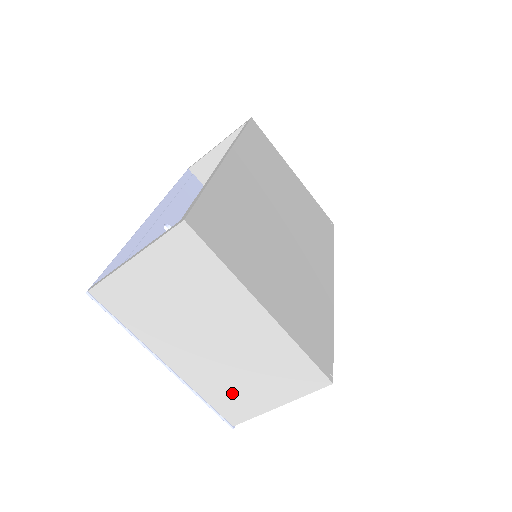
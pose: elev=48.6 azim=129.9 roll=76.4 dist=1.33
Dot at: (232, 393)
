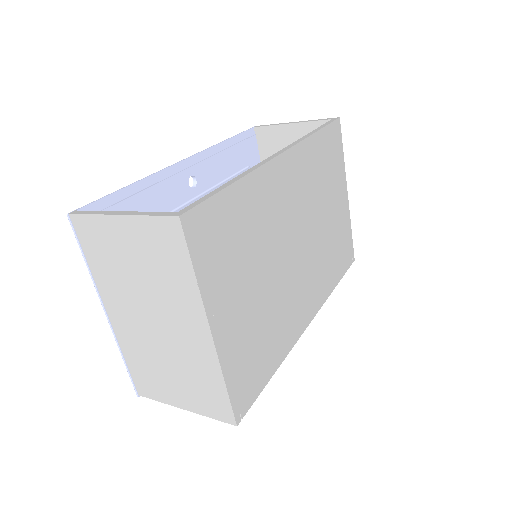
Dot at: (150, 372)
